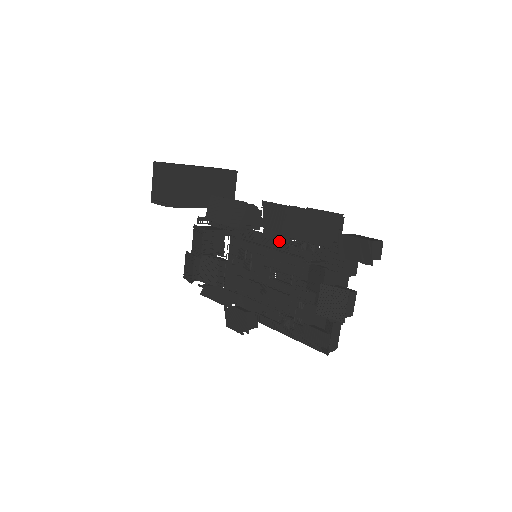
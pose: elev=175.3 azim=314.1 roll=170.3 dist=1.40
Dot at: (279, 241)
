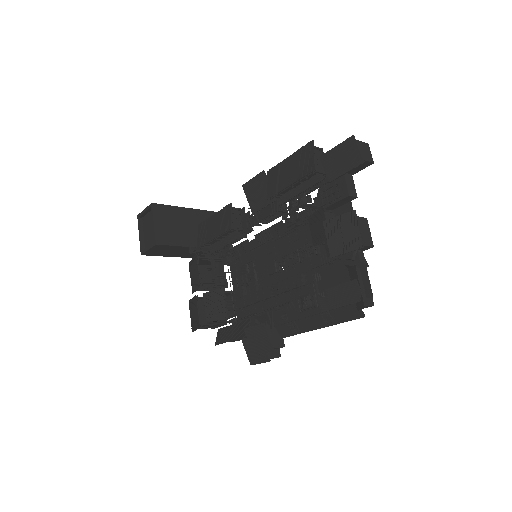
Dot at: (270, 216)
